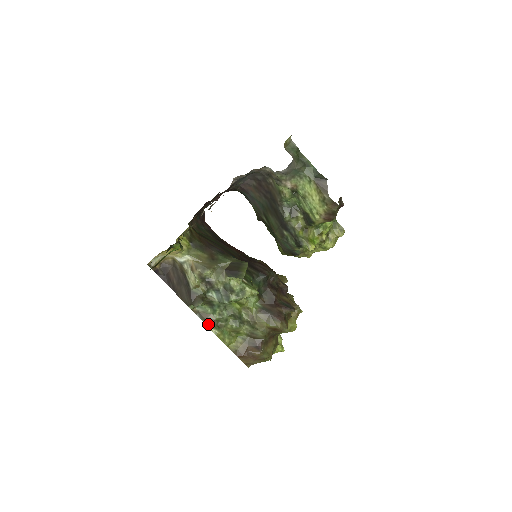
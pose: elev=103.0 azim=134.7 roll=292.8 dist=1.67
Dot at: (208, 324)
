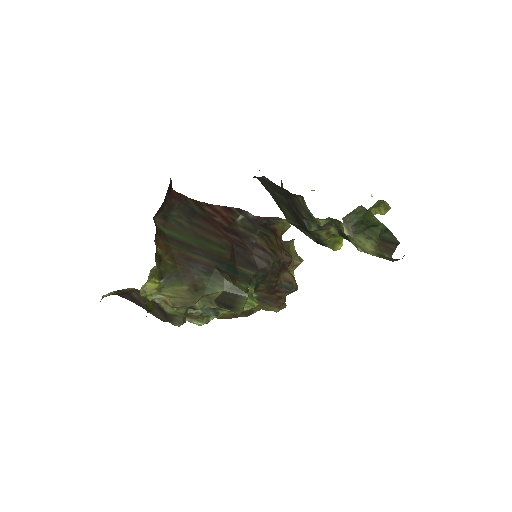
Dot at: (190, 320)
